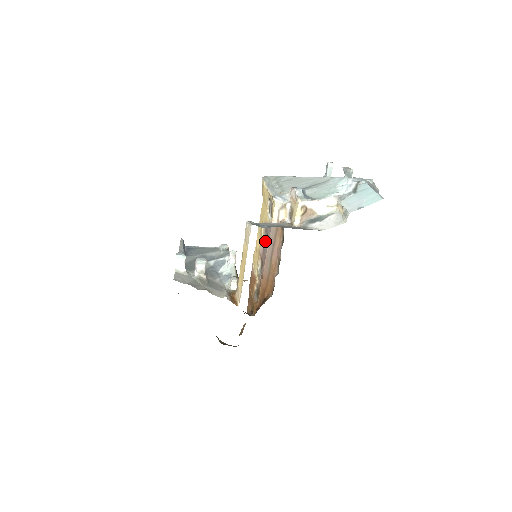
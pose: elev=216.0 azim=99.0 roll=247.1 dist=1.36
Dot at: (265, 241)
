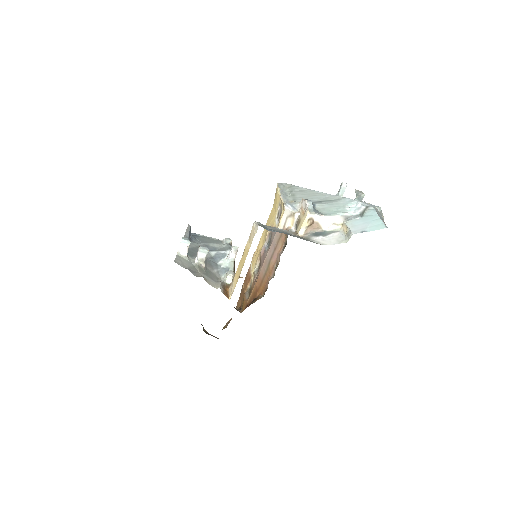
Dot at: (267, 244)
